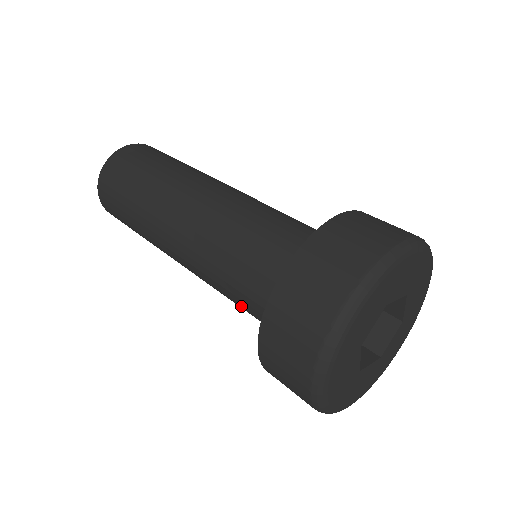
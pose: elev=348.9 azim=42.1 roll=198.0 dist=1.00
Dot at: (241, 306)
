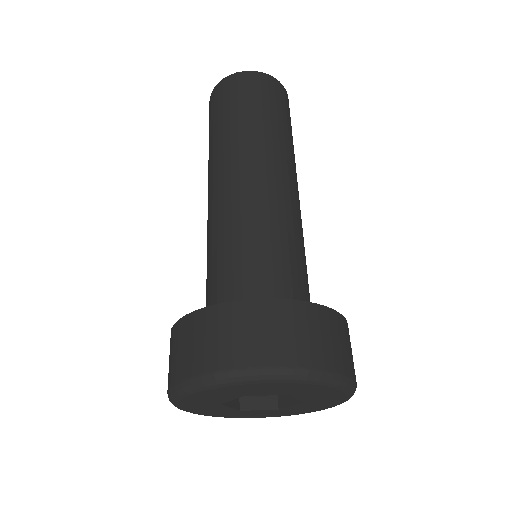
Dot at: occluded
